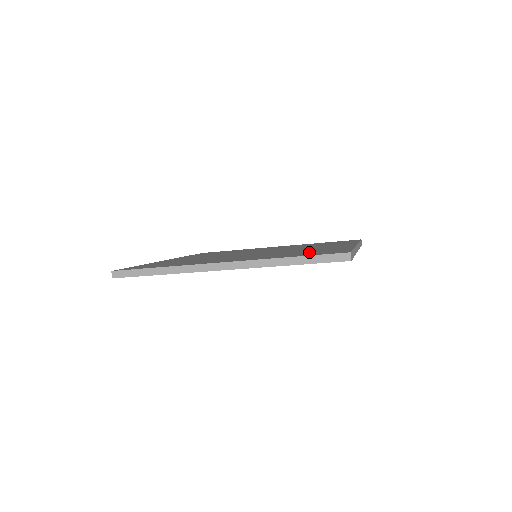
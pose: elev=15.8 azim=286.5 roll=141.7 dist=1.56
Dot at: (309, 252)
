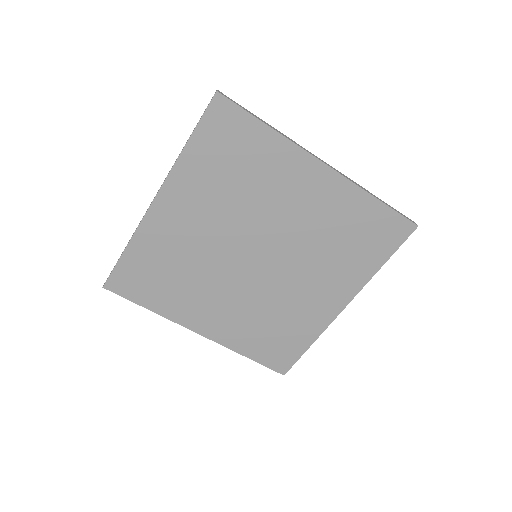
Dot at: occluded
